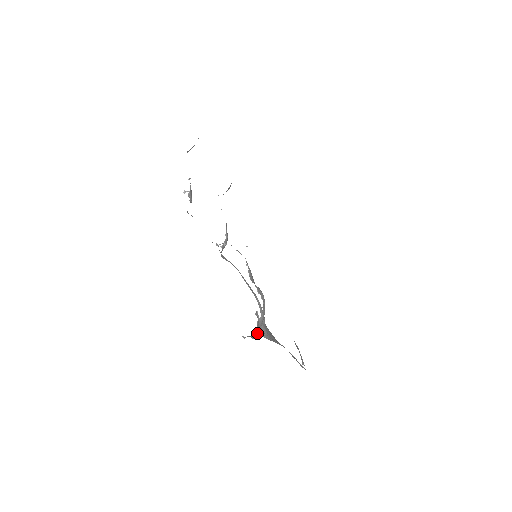
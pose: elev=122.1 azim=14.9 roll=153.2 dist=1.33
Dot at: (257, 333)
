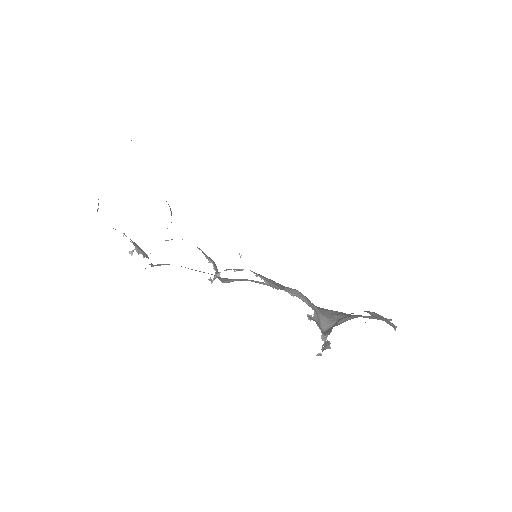
Dot at: (325, 335)
